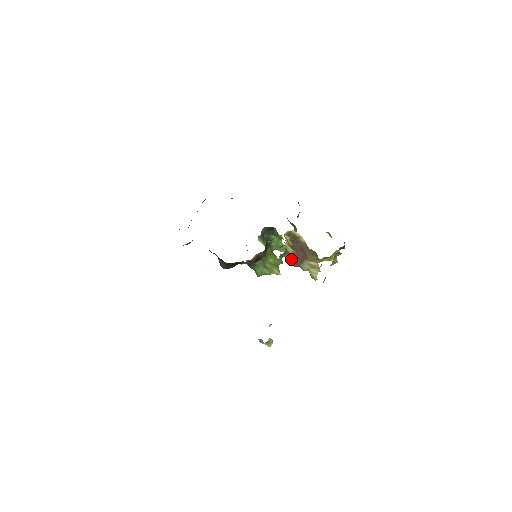
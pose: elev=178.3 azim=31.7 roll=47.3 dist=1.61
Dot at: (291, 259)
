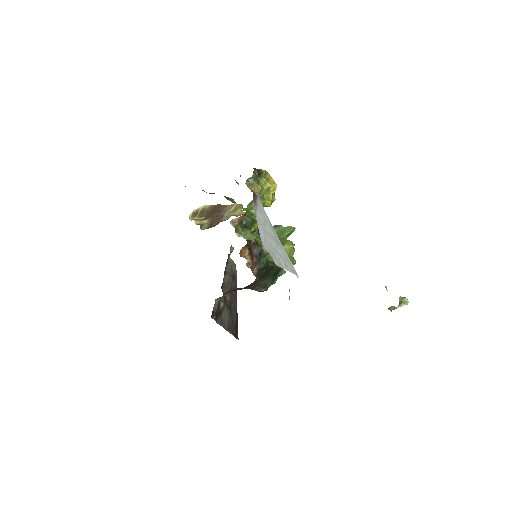
Dot at: (210, 225)
